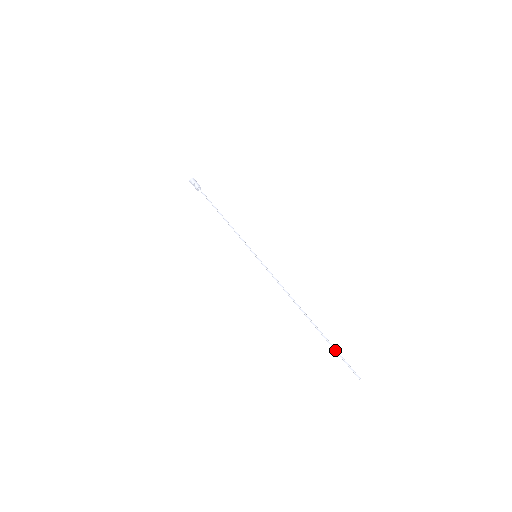
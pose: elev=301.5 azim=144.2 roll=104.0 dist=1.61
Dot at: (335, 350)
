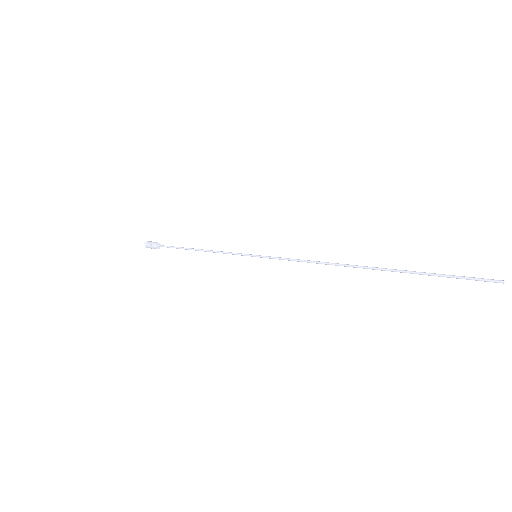
Dot at: (434, 274)
